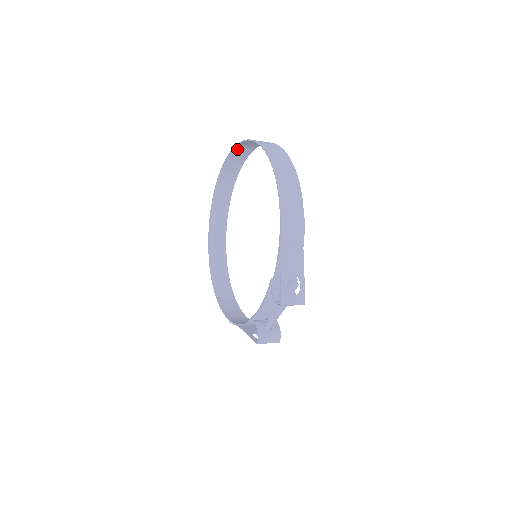
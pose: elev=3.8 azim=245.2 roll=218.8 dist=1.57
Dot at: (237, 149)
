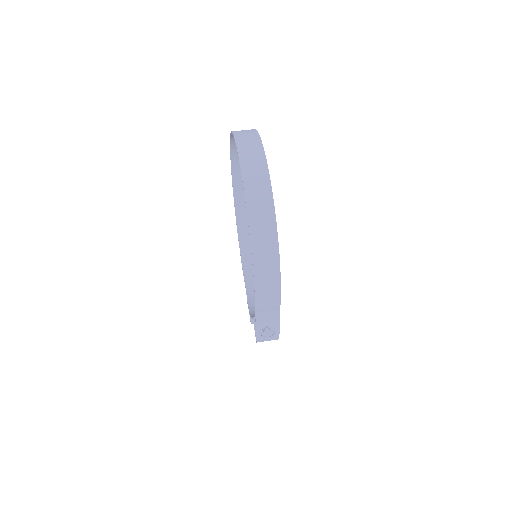
Dot at: (240, 140)
